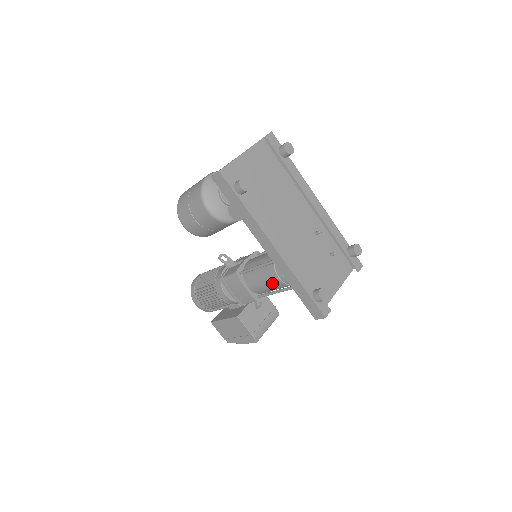
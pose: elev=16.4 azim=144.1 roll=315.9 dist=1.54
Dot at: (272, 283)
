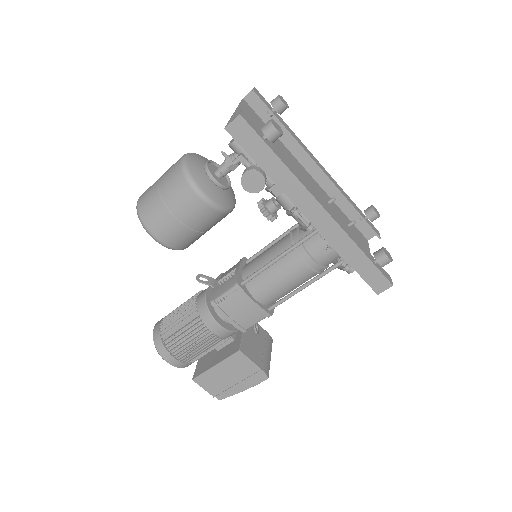
Dot at: (295, 278)
